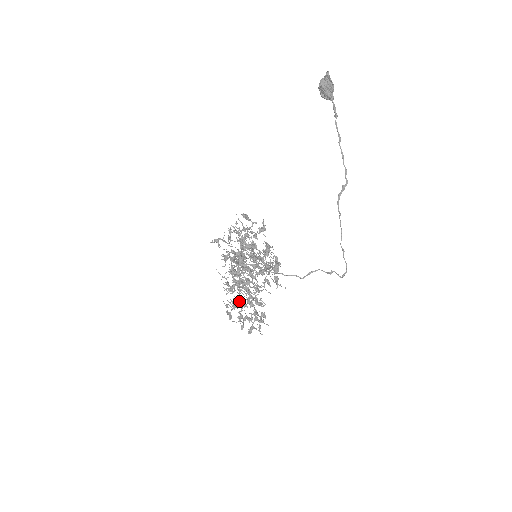
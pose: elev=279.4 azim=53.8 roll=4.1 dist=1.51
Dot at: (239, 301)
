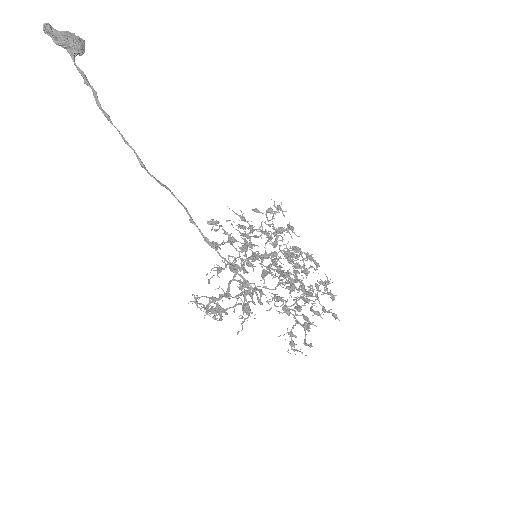
Dot at: (300, 297)
